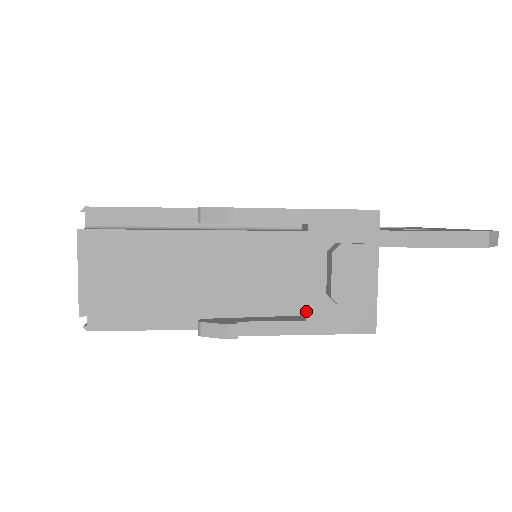
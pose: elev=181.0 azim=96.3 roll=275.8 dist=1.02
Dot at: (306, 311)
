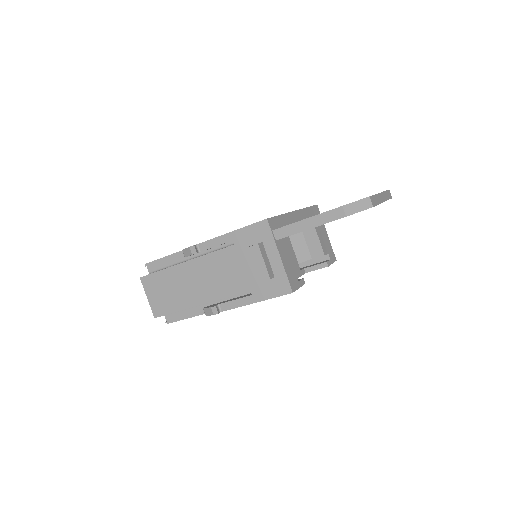
Dot at: (250, 290)
